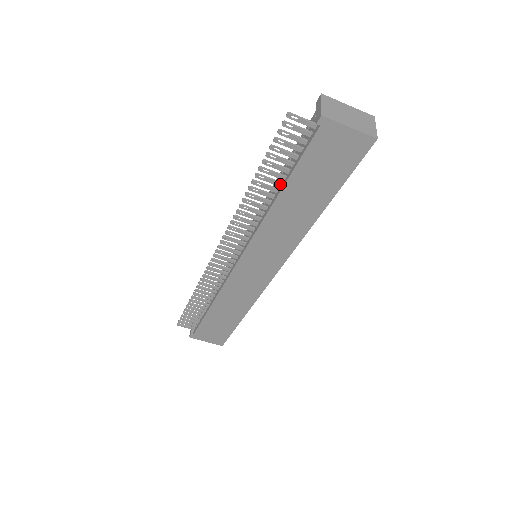
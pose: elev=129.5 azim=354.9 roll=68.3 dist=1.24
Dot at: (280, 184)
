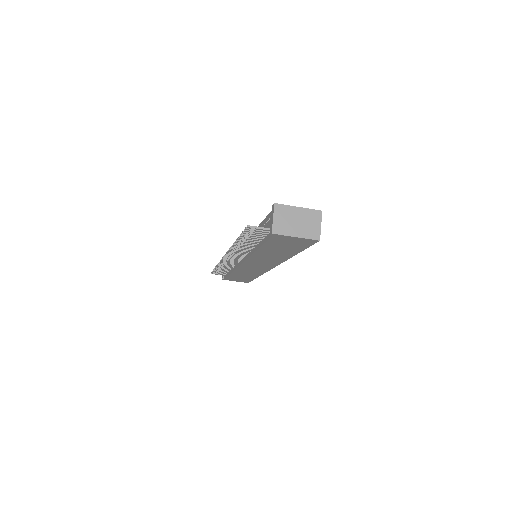
Dot at: (257, 244)
